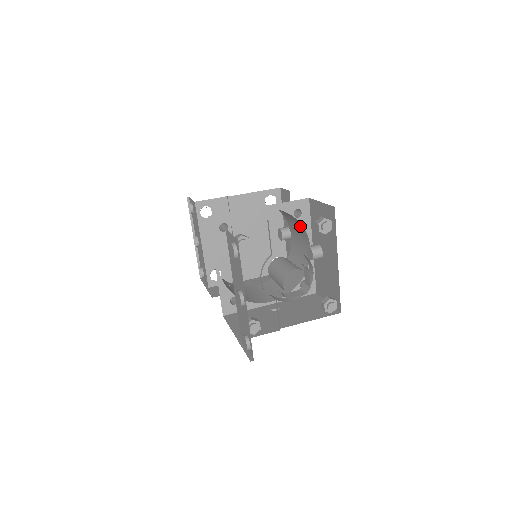
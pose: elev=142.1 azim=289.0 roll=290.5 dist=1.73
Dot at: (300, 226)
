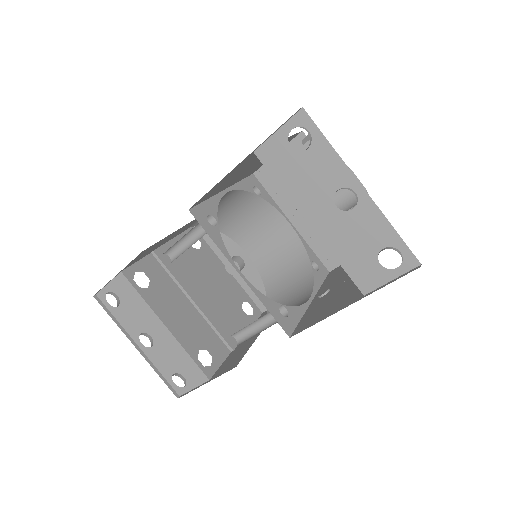
Dot at: (263, 212)
